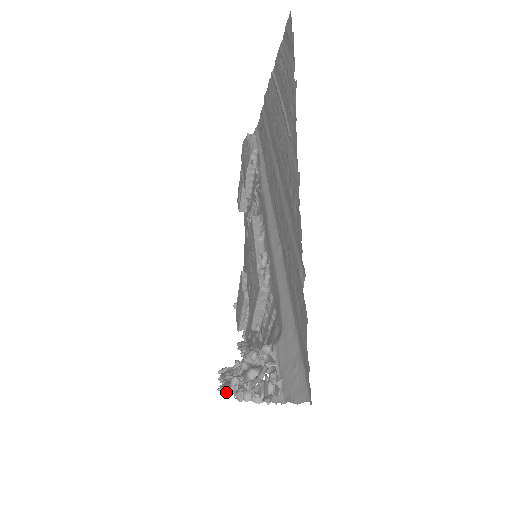
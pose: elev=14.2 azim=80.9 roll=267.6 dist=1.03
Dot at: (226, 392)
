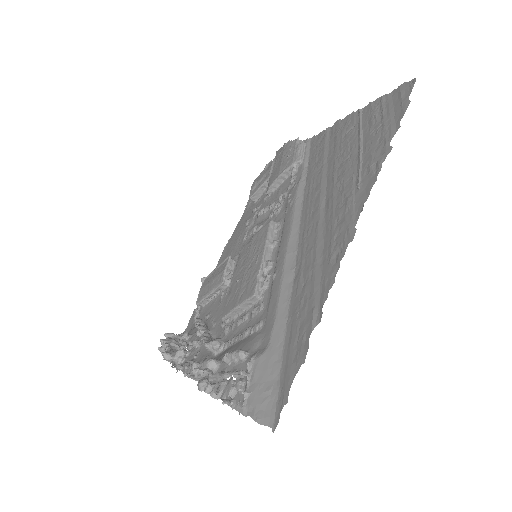
Dot at: (168, 359)
